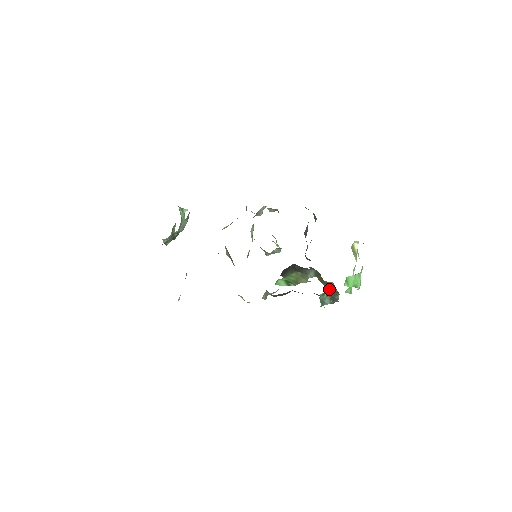
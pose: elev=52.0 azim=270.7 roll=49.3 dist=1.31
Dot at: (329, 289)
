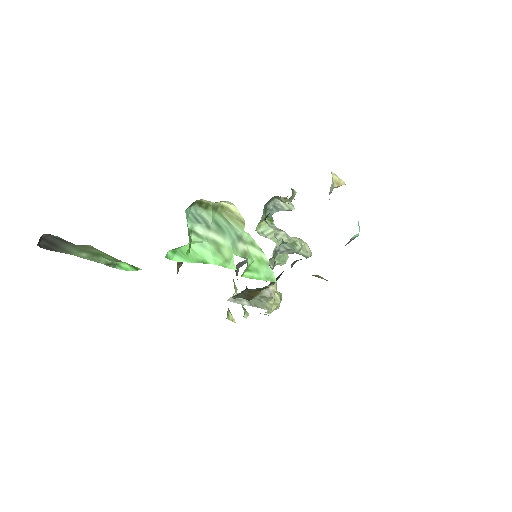
Dot at: occluded
